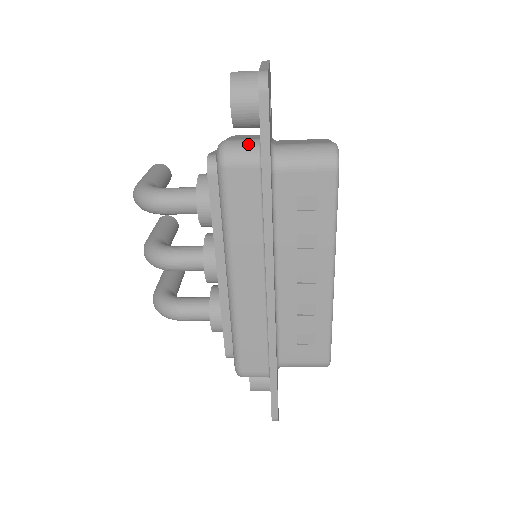
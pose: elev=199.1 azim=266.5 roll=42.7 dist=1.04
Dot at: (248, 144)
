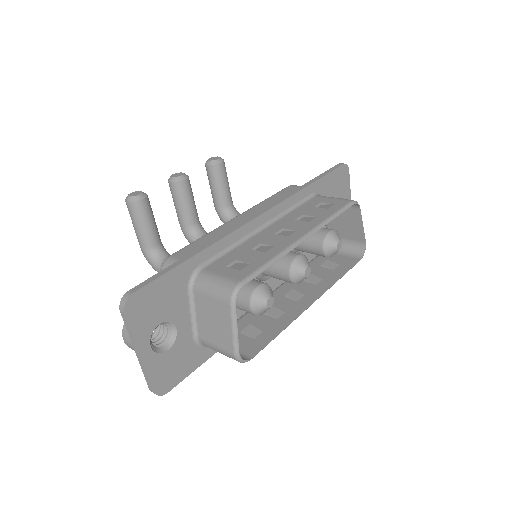
Dot at: occluded
